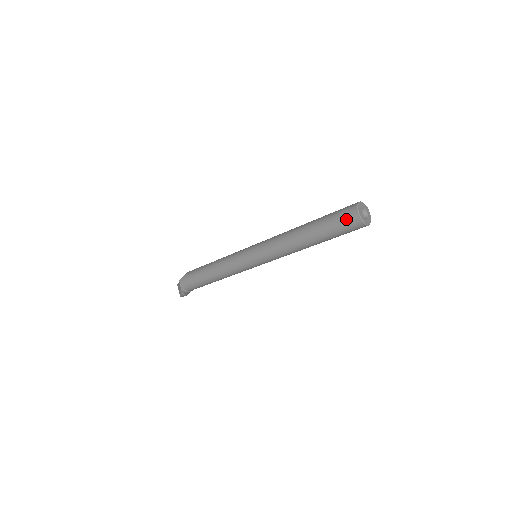
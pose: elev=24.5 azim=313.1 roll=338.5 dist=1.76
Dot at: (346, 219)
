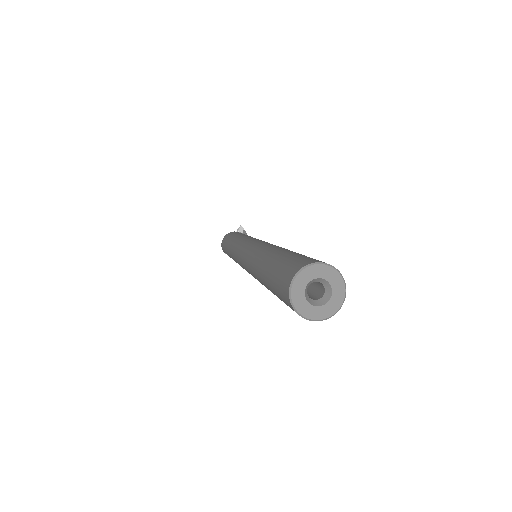
Dot at: occluded
